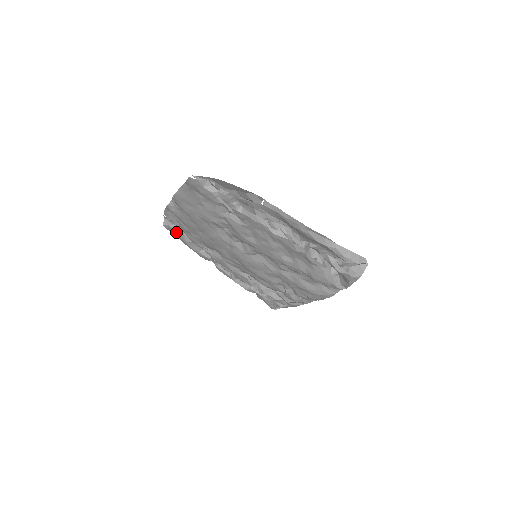
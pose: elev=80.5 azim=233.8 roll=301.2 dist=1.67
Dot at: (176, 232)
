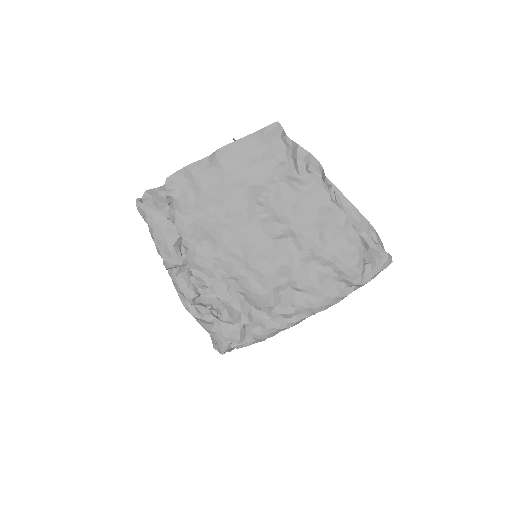
Dot at: (156, 213)
